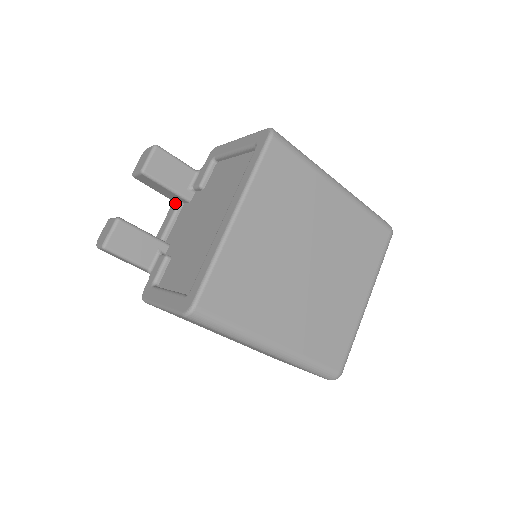
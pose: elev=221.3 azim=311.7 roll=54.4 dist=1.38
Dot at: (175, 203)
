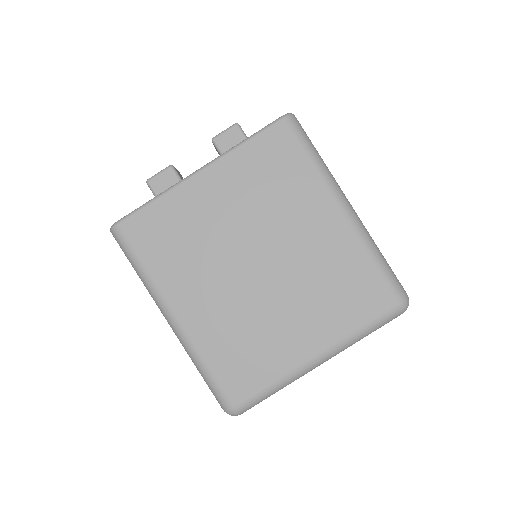
Dot at: occluded
